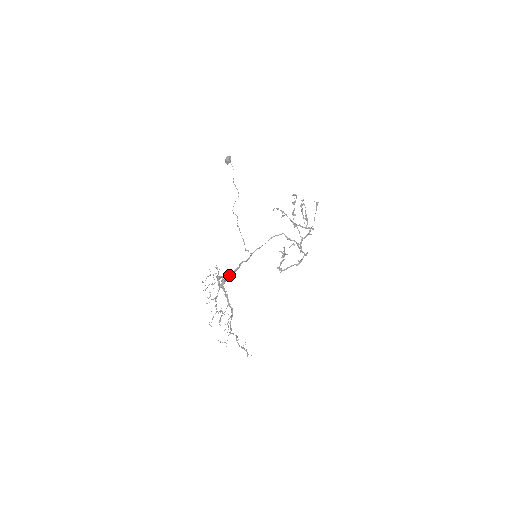
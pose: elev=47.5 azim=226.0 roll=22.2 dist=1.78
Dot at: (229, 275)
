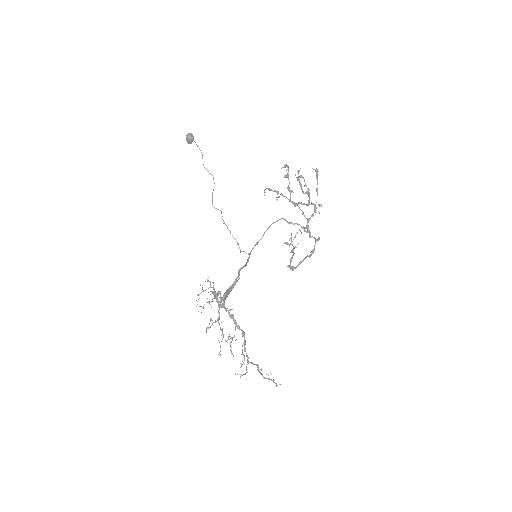
Dot at: (229, 290)
